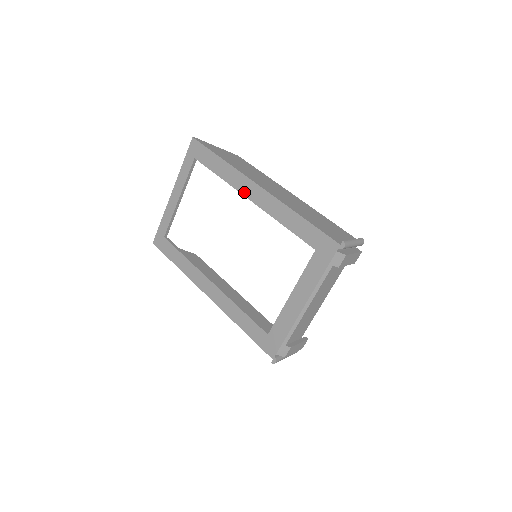
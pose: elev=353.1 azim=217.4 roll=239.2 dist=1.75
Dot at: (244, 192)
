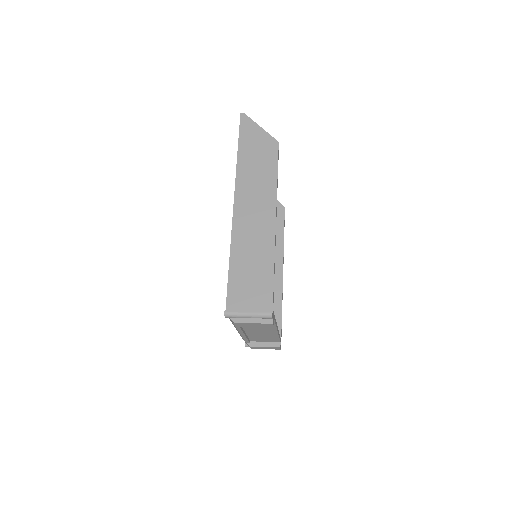
Dot at: occluded
